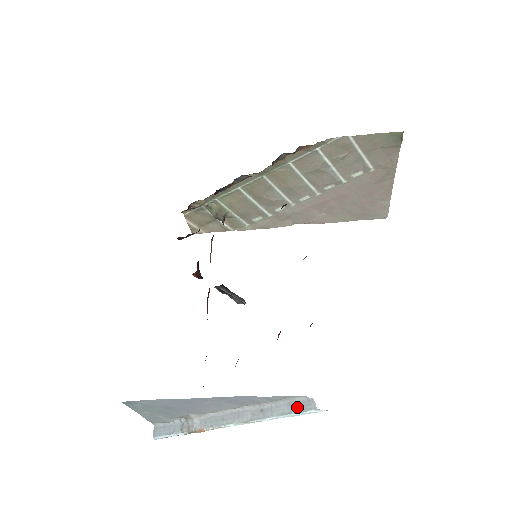
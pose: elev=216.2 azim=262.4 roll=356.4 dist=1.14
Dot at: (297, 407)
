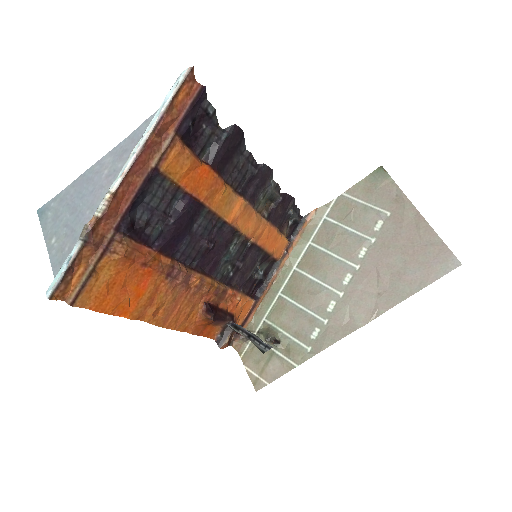
Dot at: (167, 101)
